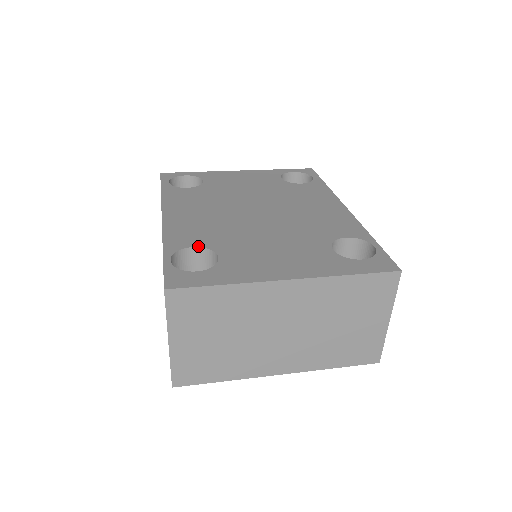
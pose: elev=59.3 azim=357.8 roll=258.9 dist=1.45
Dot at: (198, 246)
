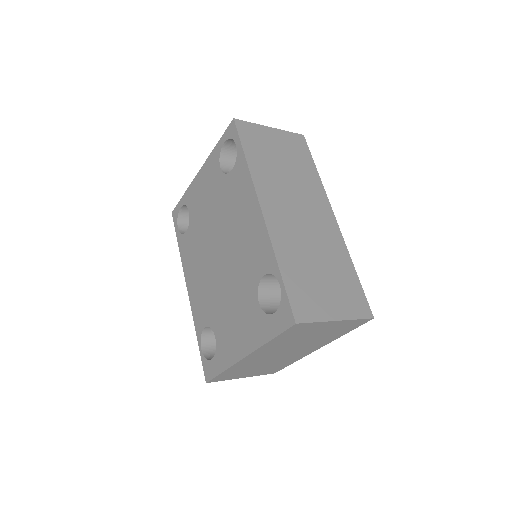
Dot at: (206, 326)
